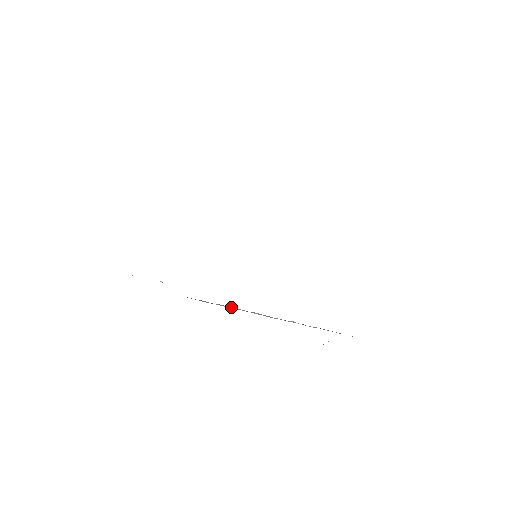
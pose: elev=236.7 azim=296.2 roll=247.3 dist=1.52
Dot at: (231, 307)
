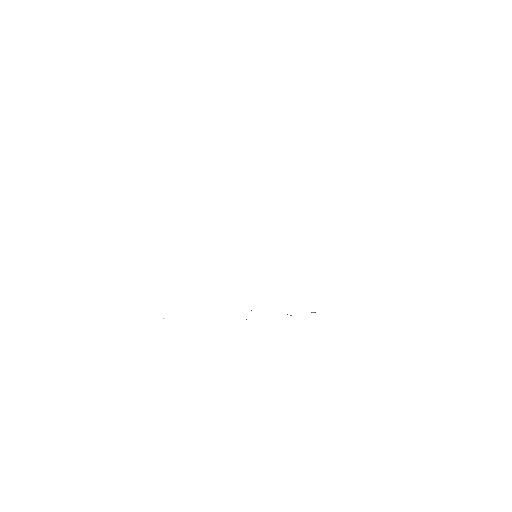
Dot at: occluded
